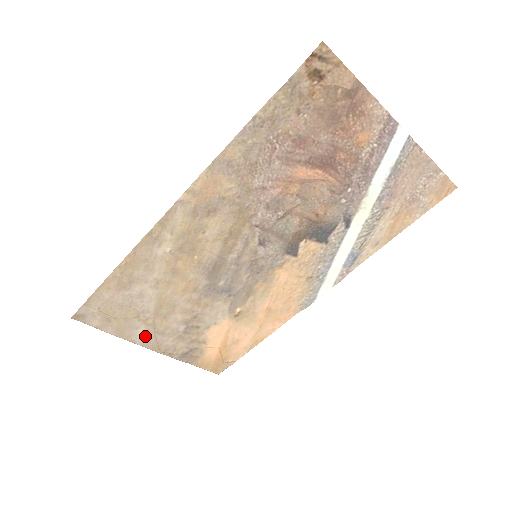
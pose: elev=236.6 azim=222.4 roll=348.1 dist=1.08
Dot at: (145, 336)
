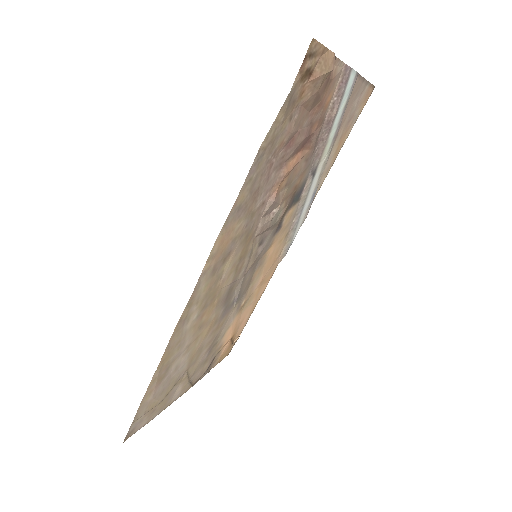
Dot at: (181, 389)
